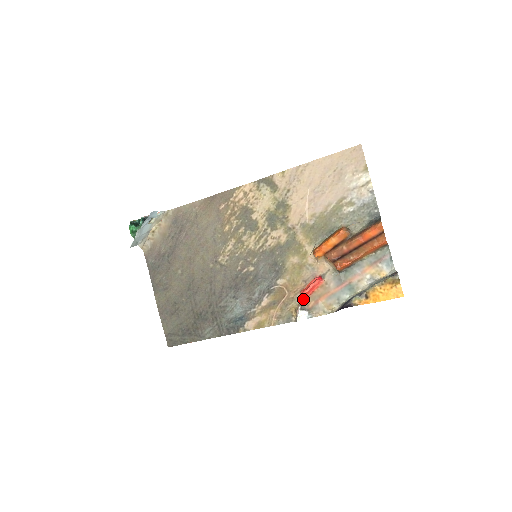
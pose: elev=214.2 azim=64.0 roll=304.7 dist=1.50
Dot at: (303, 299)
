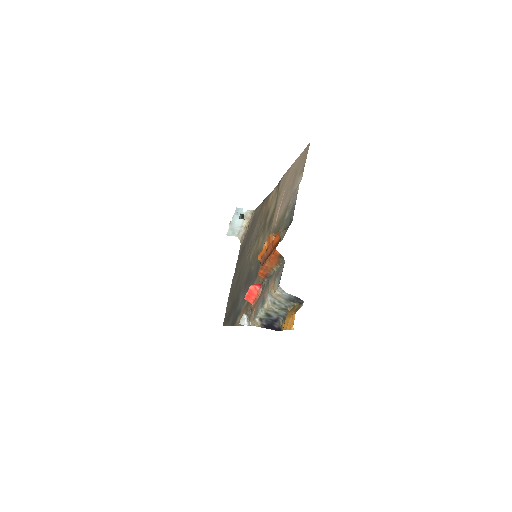
Dot at: (252, 304)
